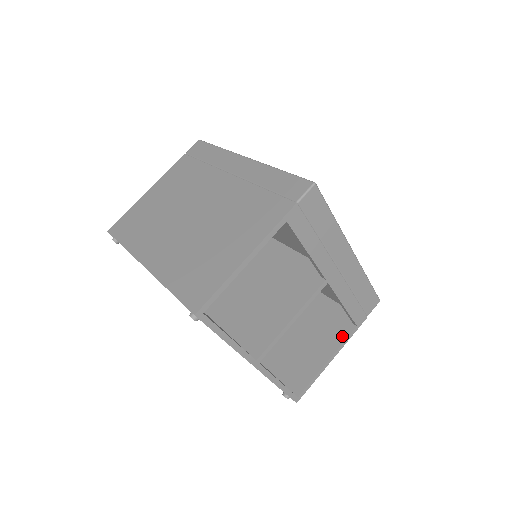
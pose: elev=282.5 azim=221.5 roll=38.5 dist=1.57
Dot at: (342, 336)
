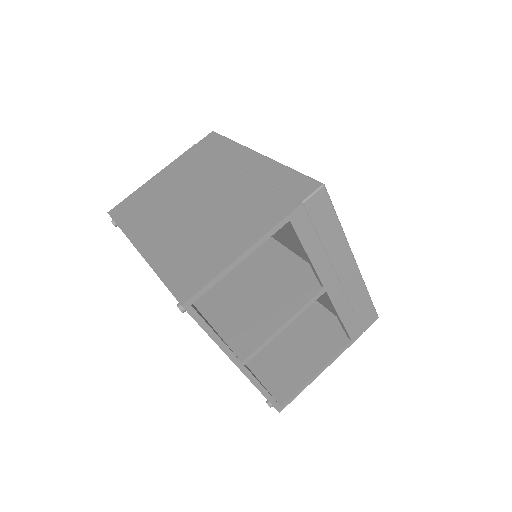
Dot at: (335, 349)
